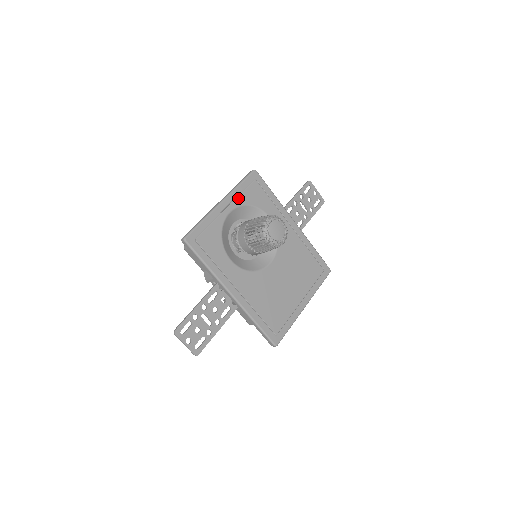
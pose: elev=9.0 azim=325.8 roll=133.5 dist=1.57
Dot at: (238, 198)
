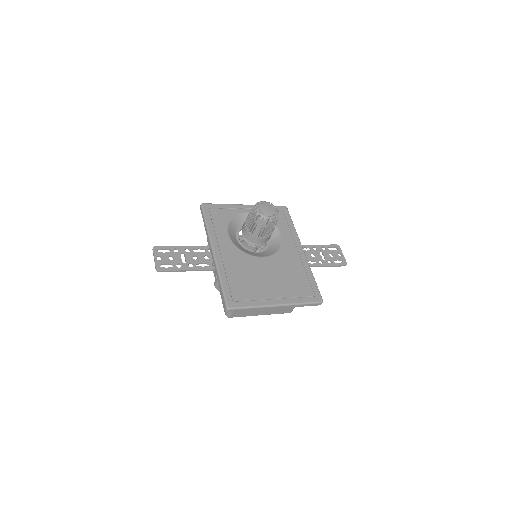
Dot at: occluded
